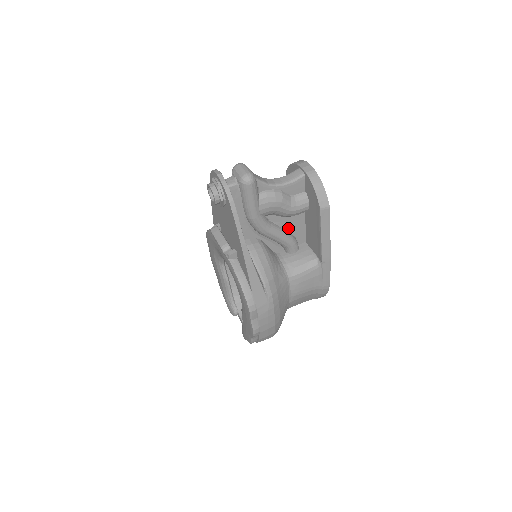
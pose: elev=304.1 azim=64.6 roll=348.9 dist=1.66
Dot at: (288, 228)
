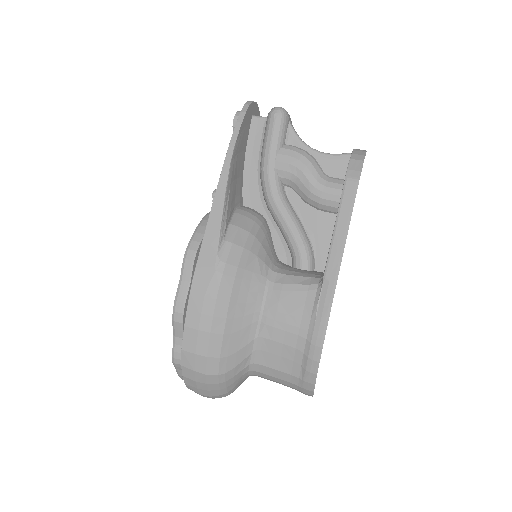
Dot at: (308, 228)
